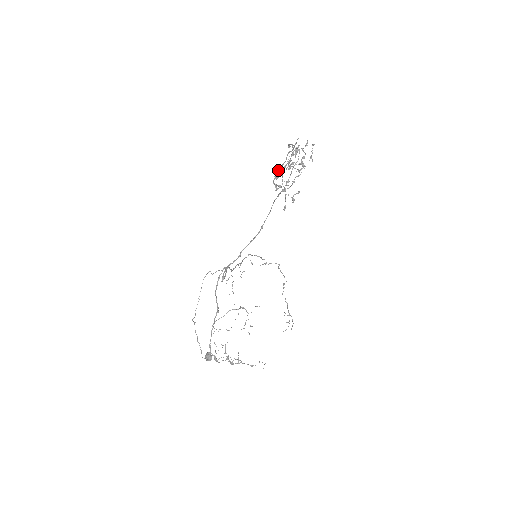
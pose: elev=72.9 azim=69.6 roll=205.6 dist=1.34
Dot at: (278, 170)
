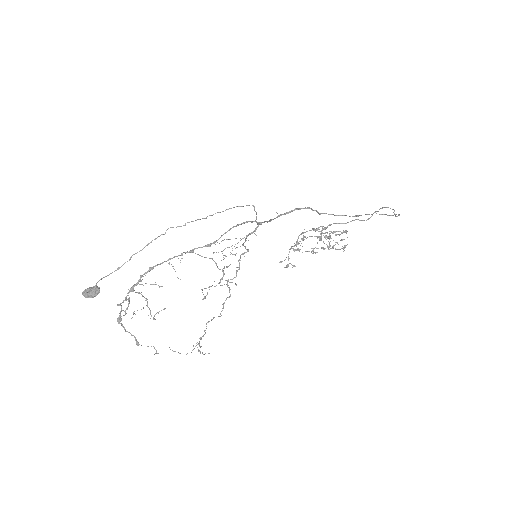
Dot at: (329, 225)
